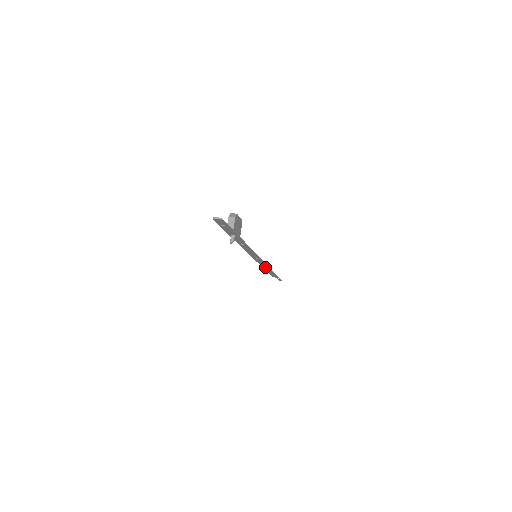
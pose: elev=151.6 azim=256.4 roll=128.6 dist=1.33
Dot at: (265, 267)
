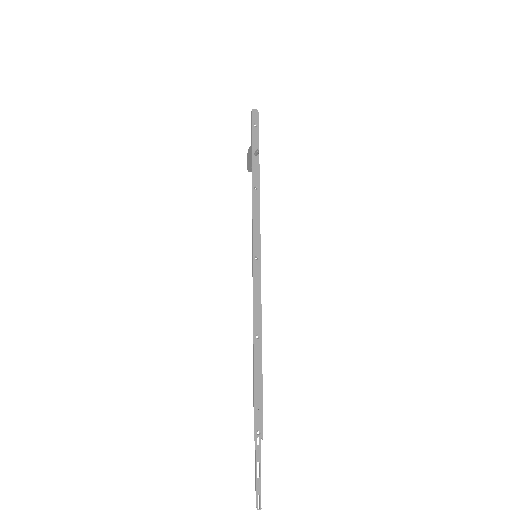
Dot at: (257, 326)
